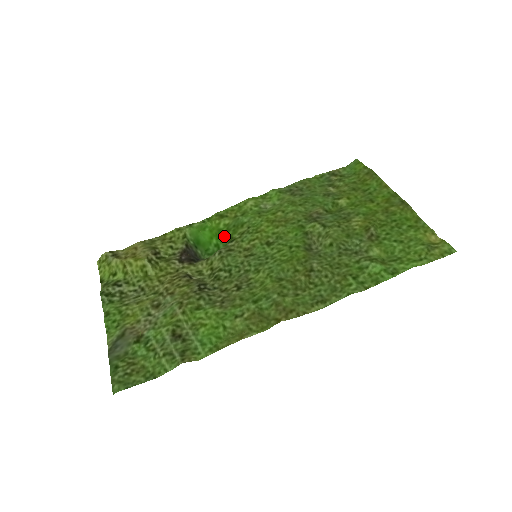
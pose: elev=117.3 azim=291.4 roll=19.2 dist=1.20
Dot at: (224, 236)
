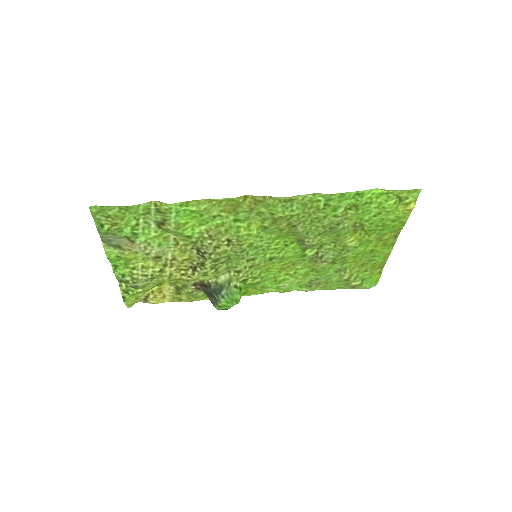
Dot at: occluded
